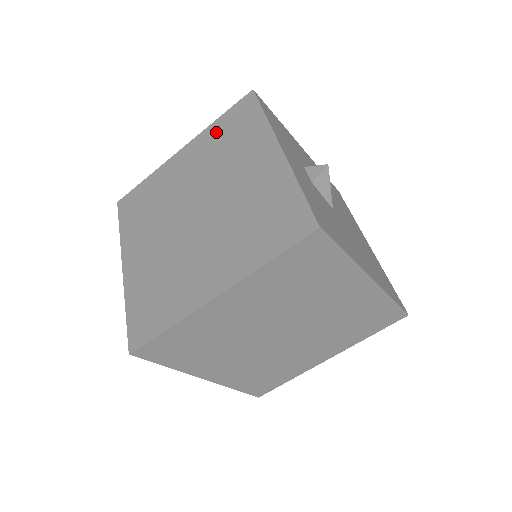
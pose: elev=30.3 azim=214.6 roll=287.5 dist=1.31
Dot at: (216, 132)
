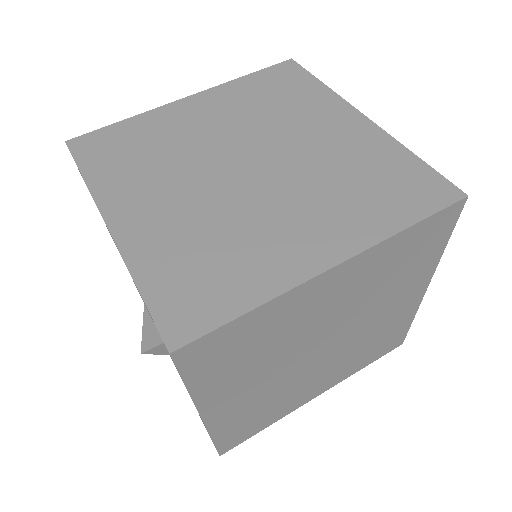
Dot at: (248, 88)
